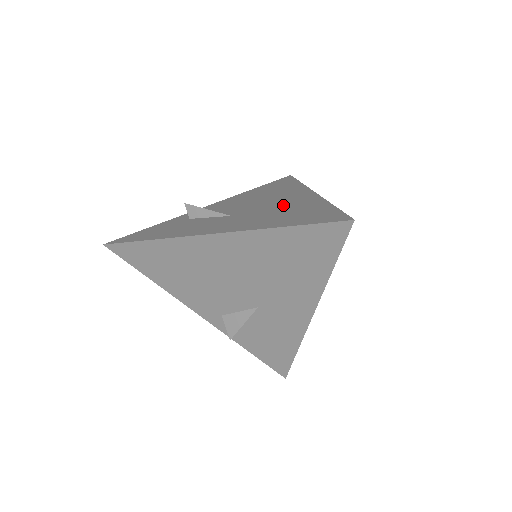
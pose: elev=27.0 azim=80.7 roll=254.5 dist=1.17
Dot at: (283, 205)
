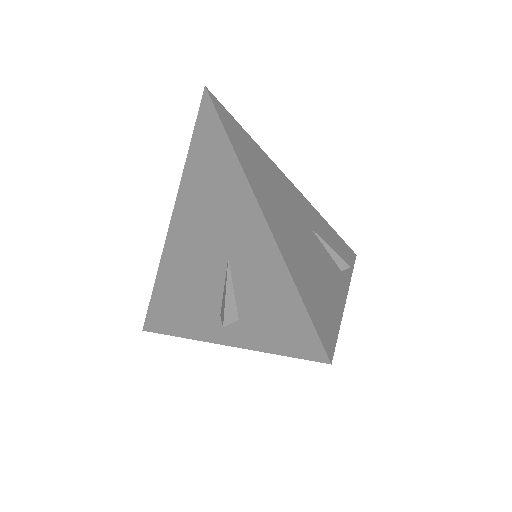
Dot at: occluded
